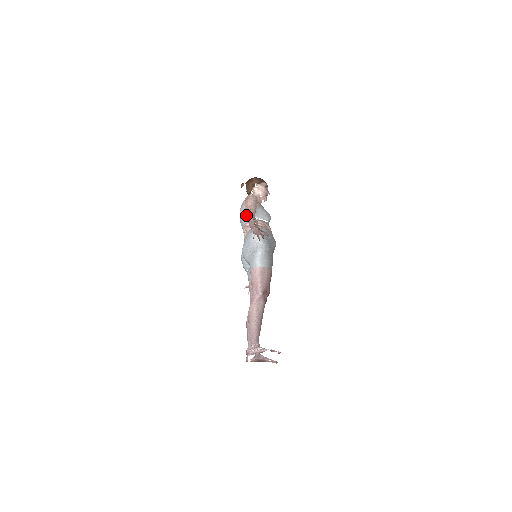
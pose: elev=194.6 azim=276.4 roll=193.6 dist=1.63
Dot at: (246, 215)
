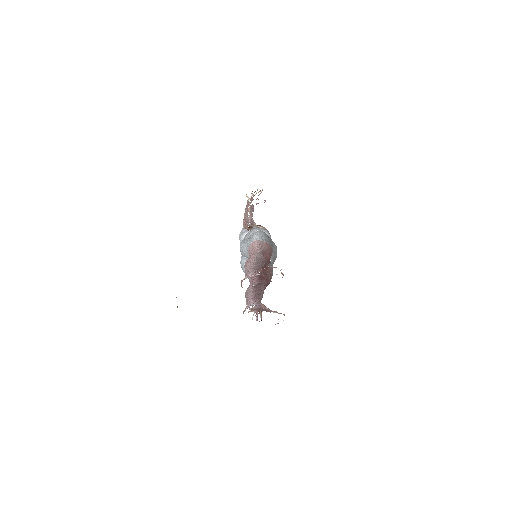
Dot at: occluded
